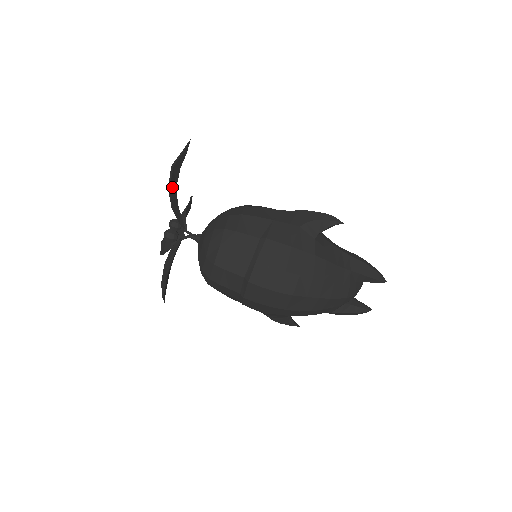
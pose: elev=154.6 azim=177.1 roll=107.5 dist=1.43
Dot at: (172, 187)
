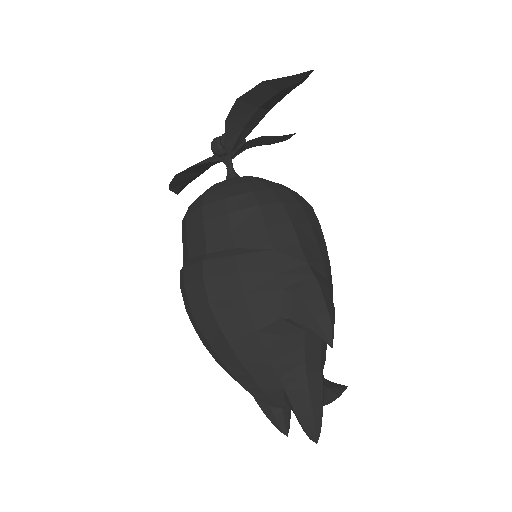
Dot at: (248, 101)
